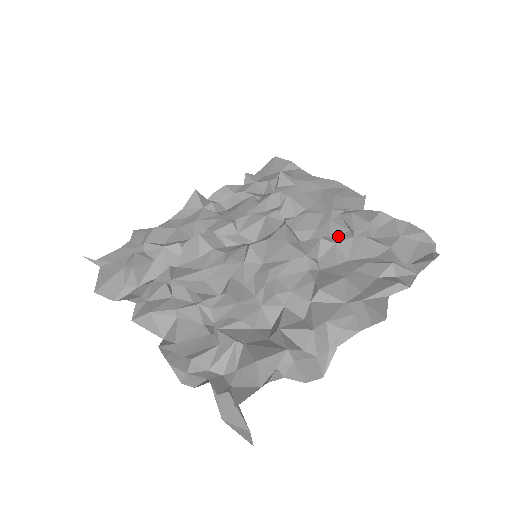
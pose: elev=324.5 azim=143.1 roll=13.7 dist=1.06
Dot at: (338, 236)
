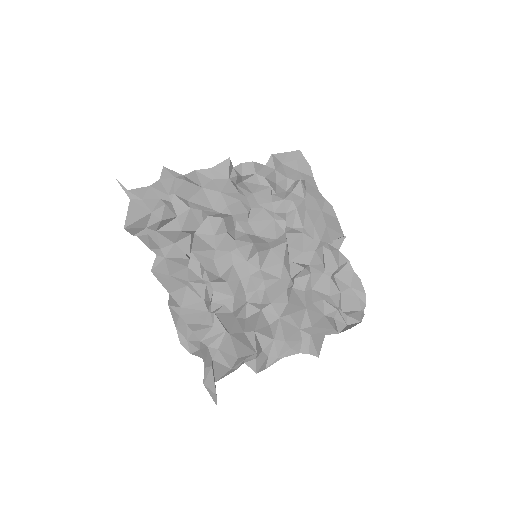
Dot at: (315, 267)
